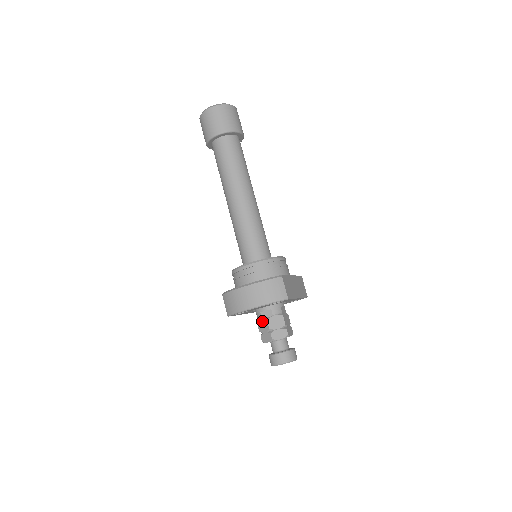
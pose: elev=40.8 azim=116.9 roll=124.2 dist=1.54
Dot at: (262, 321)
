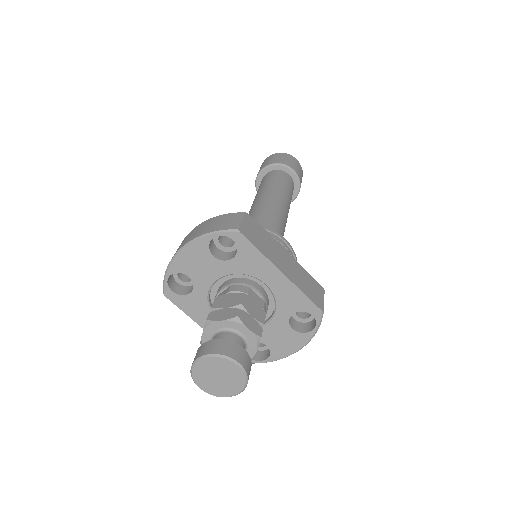
Dot at: occluded
